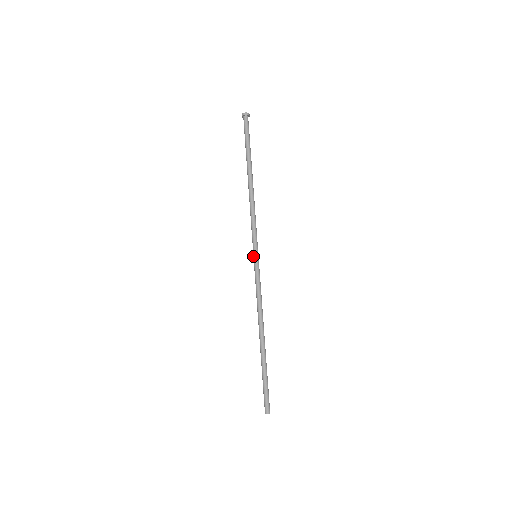
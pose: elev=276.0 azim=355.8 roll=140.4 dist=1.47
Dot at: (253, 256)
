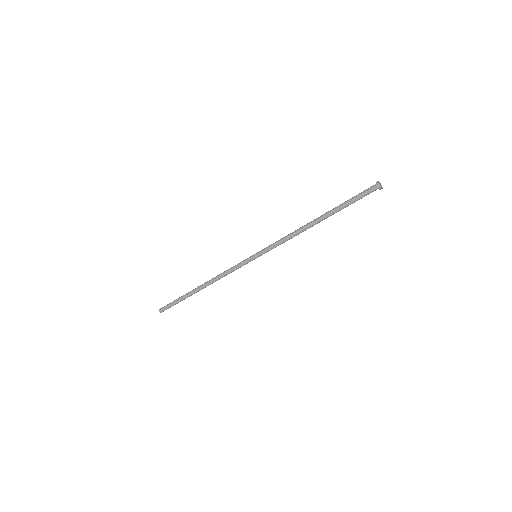
Dot at: (255, 256)
